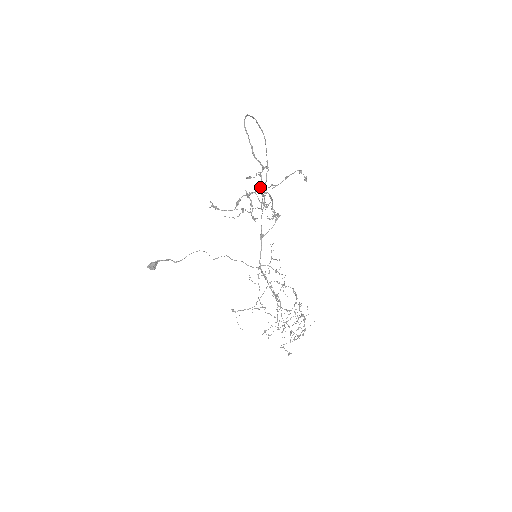
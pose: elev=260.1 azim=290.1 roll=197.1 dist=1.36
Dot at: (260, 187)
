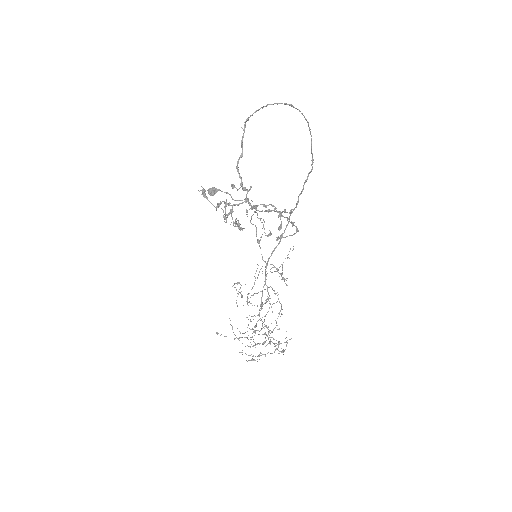
Dot at: (241, 203)
